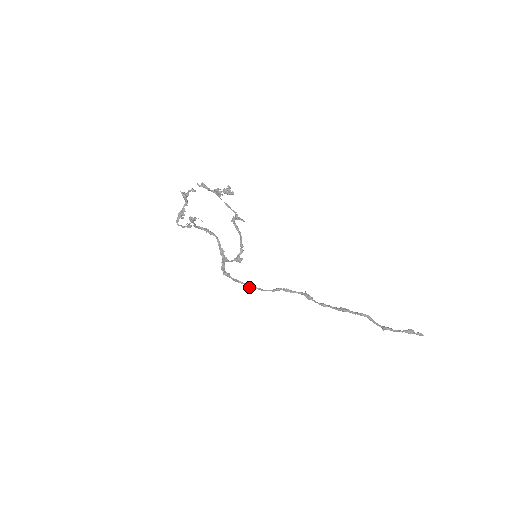
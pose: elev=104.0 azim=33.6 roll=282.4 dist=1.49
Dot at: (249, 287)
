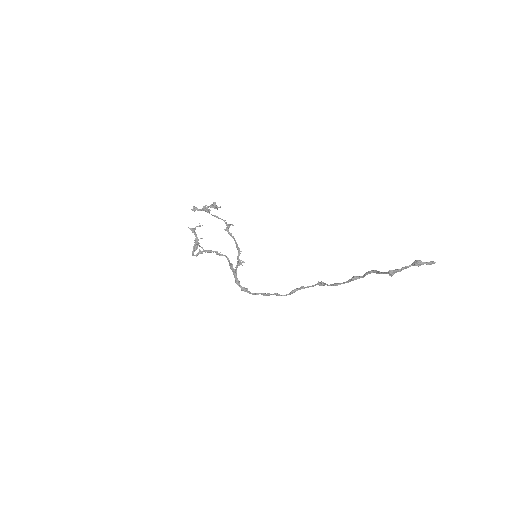
Dot at: (266, 295)
